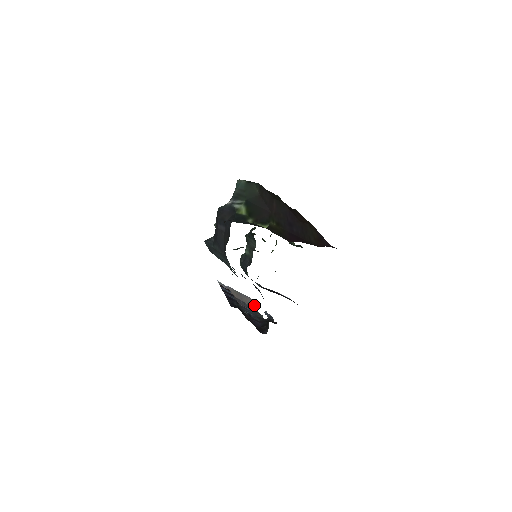
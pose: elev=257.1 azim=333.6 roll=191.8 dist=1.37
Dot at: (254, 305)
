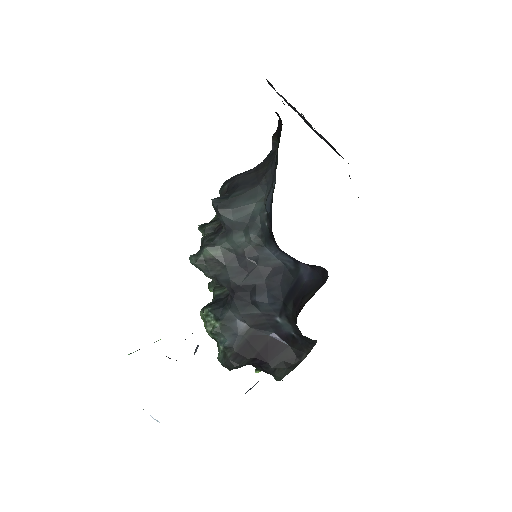
Dot at: occluded
